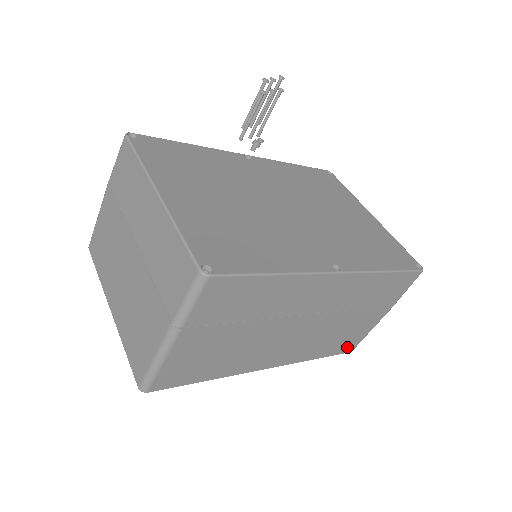
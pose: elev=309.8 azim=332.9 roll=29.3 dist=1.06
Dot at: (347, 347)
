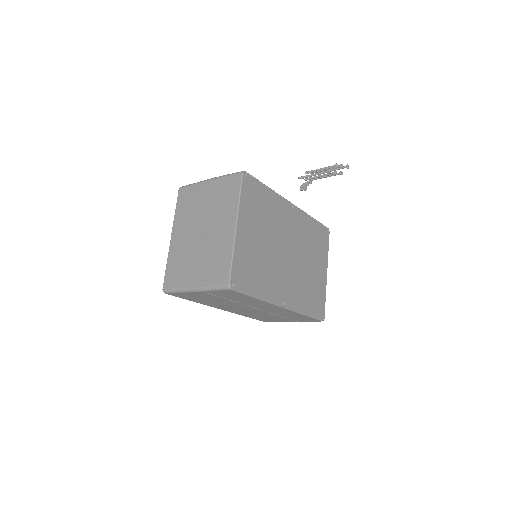
Dot at: (263, 320)
